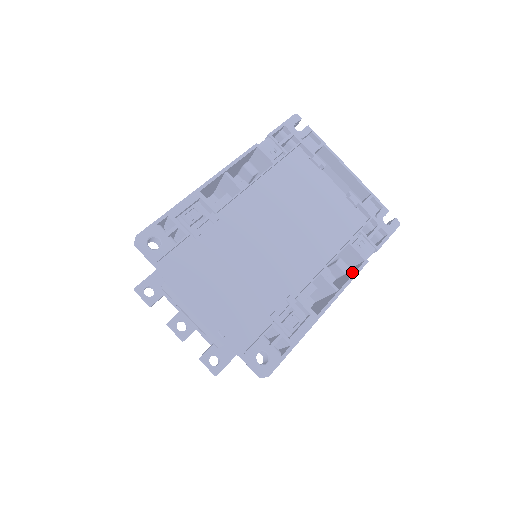
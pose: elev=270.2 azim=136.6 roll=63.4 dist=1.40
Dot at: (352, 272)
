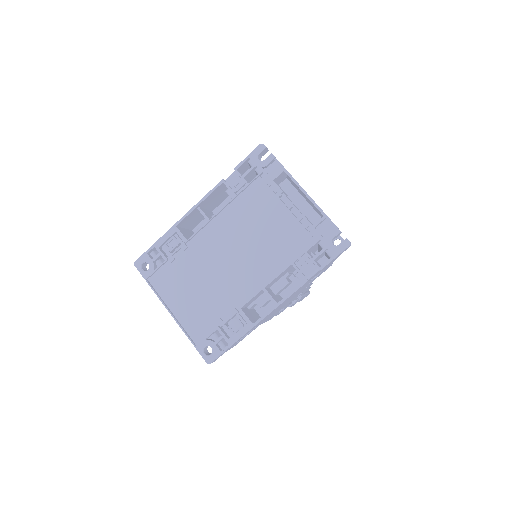
Dot at: occluded
